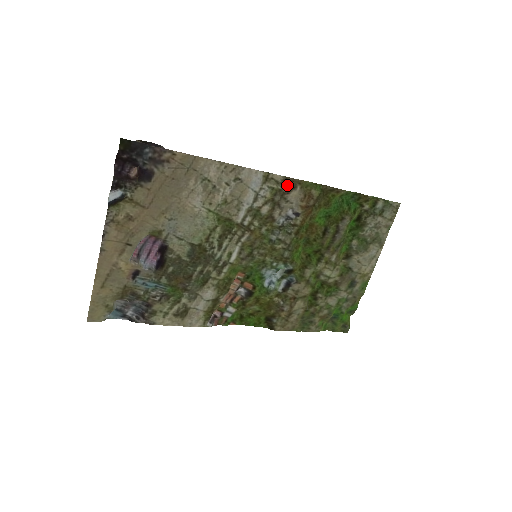
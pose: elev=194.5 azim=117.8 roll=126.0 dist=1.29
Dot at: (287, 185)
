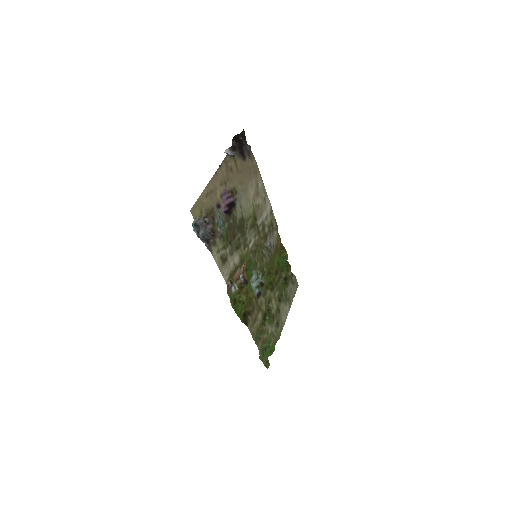
Dot at: (275, 225)
